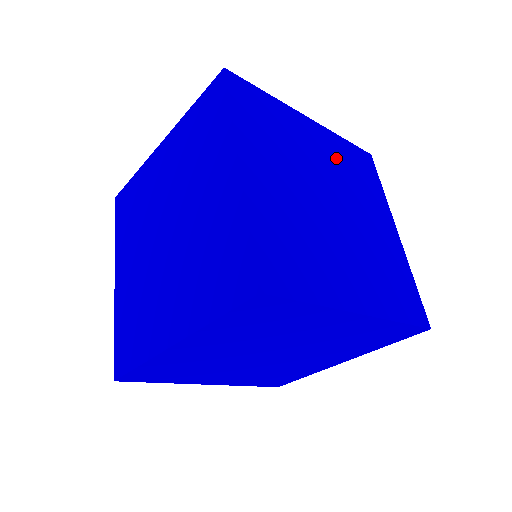
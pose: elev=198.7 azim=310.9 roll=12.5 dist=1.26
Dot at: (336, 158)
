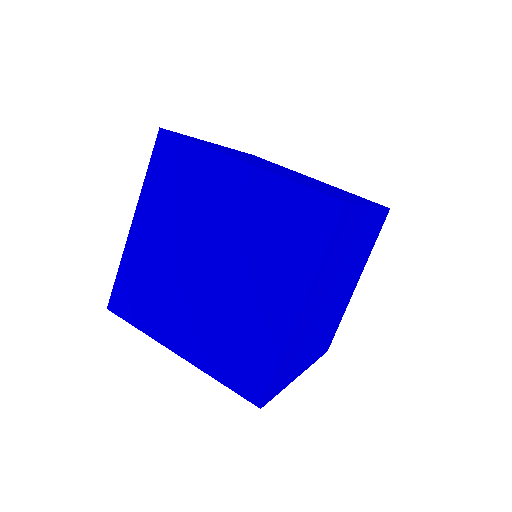
Dot at: occluded
